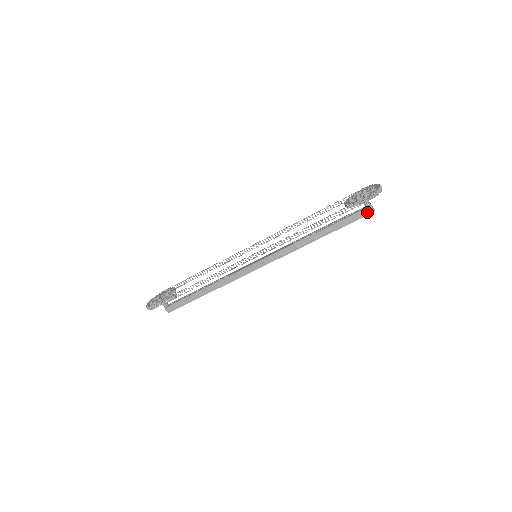
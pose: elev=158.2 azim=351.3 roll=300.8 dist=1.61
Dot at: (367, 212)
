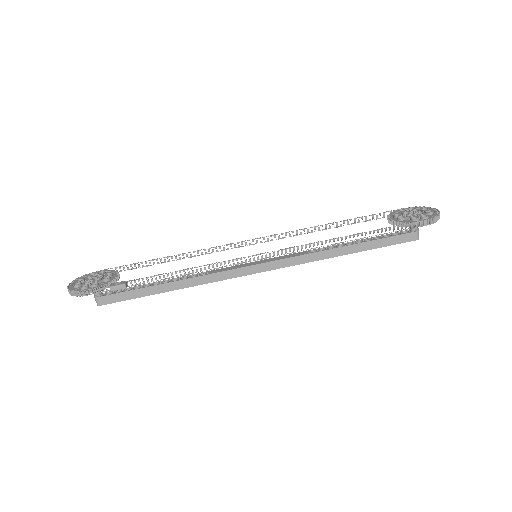
Dot at: (412, 237)
